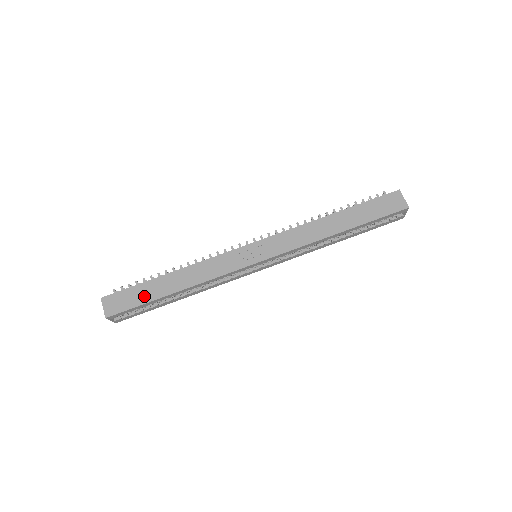
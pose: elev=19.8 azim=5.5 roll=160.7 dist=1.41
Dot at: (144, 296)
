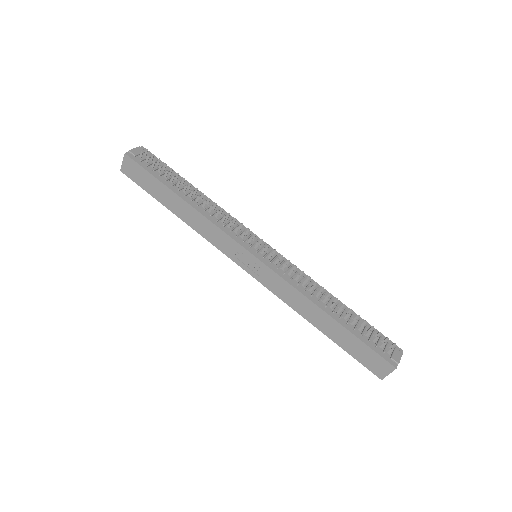
Dot at: (153, 190)
